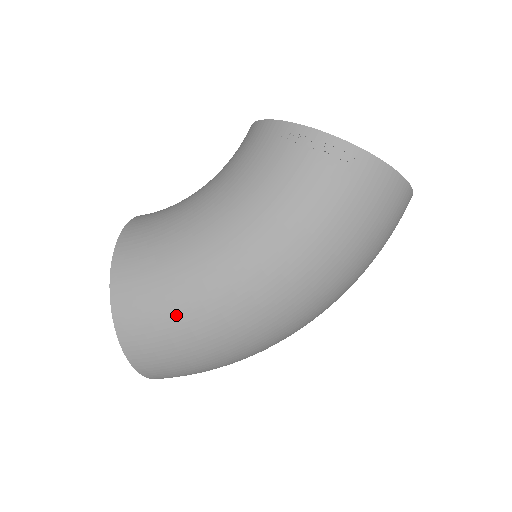
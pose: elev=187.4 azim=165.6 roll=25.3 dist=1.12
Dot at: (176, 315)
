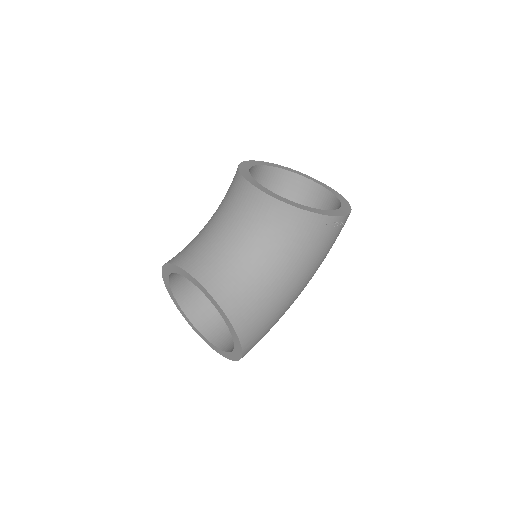
Dot at: occluded
